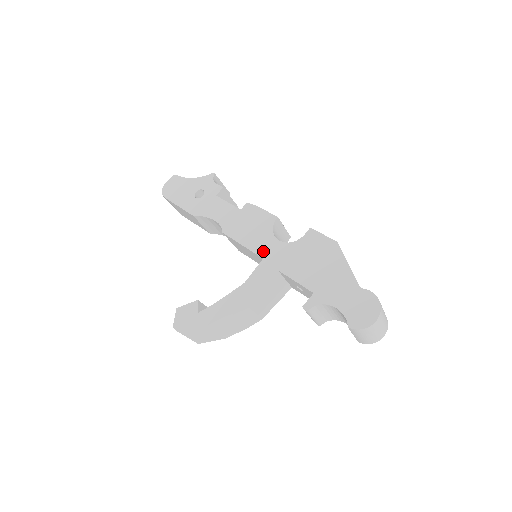
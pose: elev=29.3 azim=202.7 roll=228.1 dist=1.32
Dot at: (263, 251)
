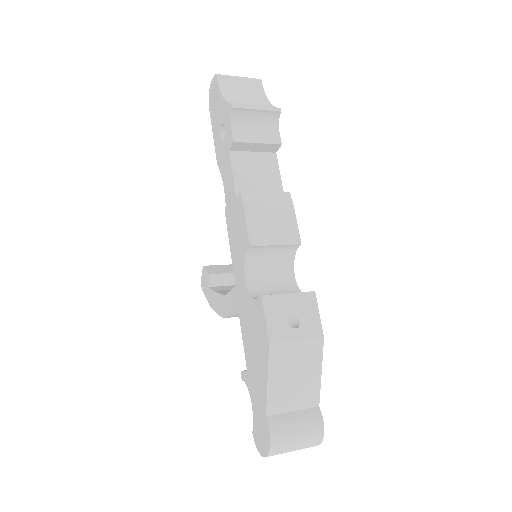
Dot at: (236, 277)
